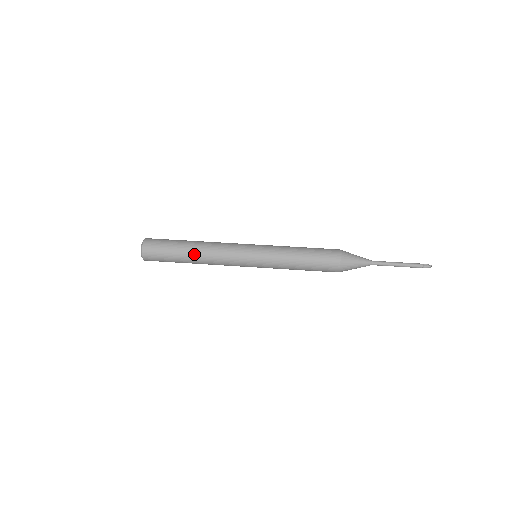
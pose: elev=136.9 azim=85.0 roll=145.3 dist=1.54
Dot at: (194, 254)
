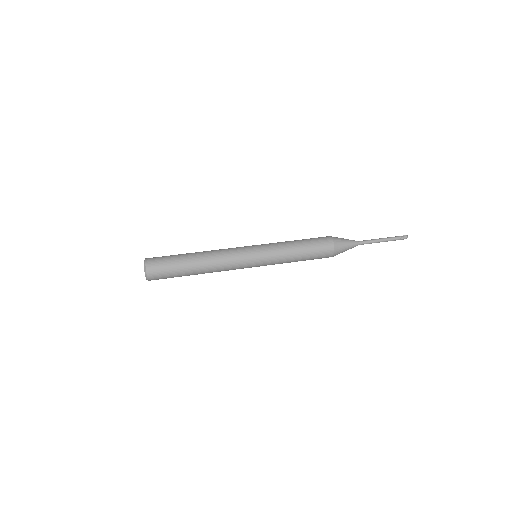
Dot at: (198, 258)
